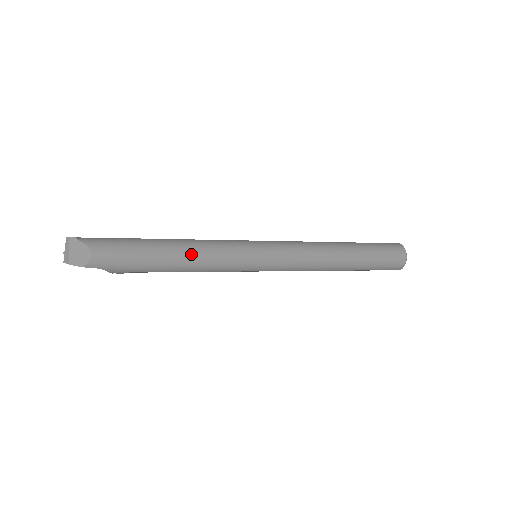
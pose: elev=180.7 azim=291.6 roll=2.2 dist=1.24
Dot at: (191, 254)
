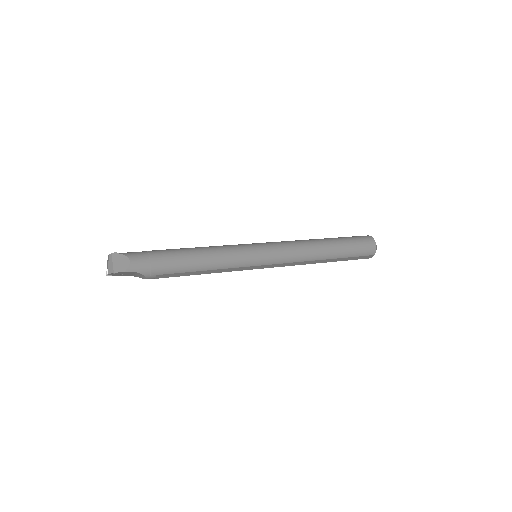
Dot at: (205, 254)
